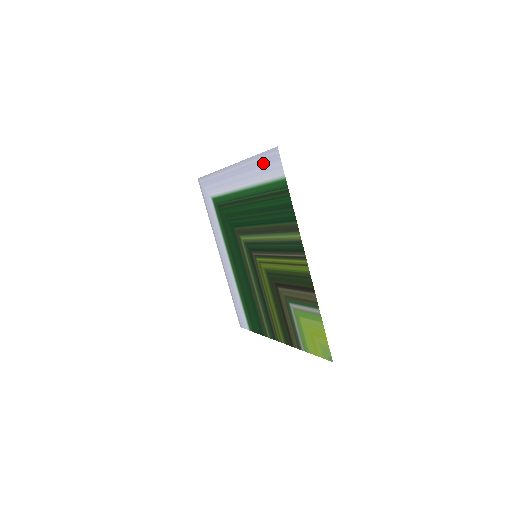
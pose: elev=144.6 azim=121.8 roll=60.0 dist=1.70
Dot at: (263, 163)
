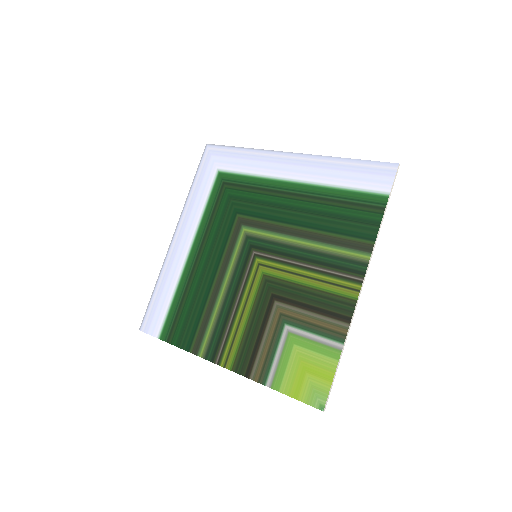
Dot at: (359, 170)
